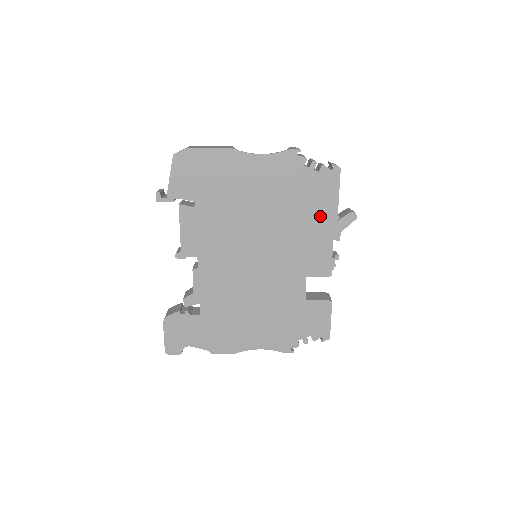
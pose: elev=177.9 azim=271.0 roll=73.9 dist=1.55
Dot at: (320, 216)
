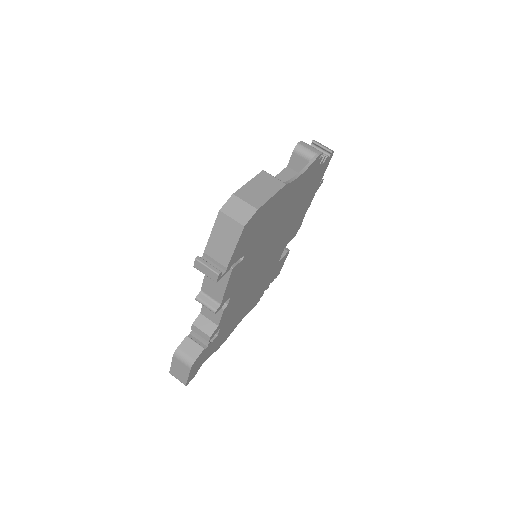
Dot at: (309, 198)
